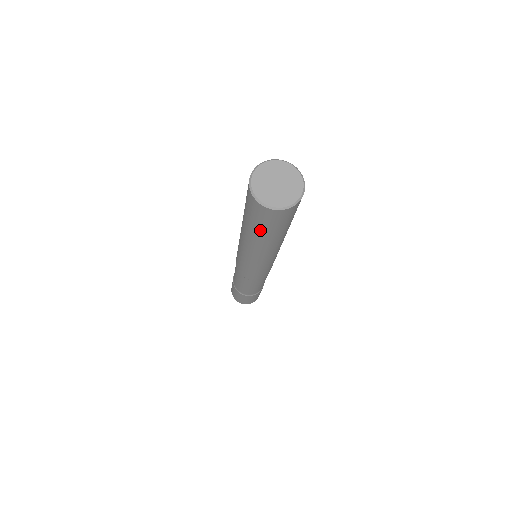
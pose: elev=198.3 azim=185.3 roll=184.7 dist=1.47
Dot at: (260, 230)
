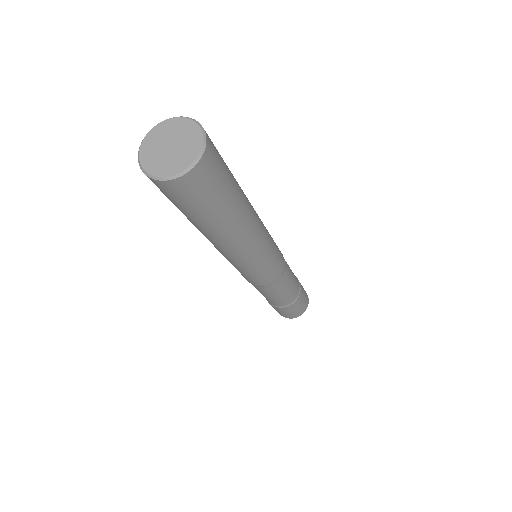
Dot at: (200, 216)
